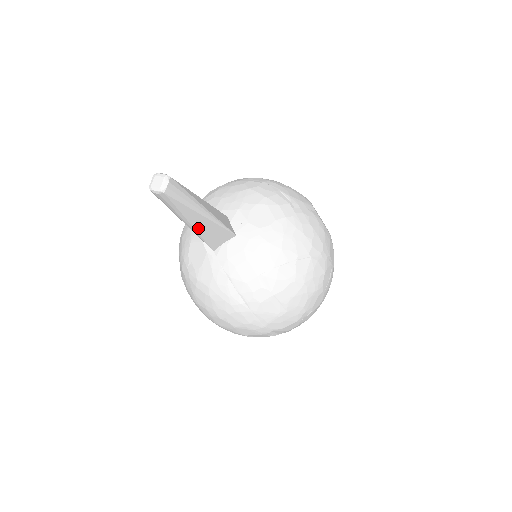
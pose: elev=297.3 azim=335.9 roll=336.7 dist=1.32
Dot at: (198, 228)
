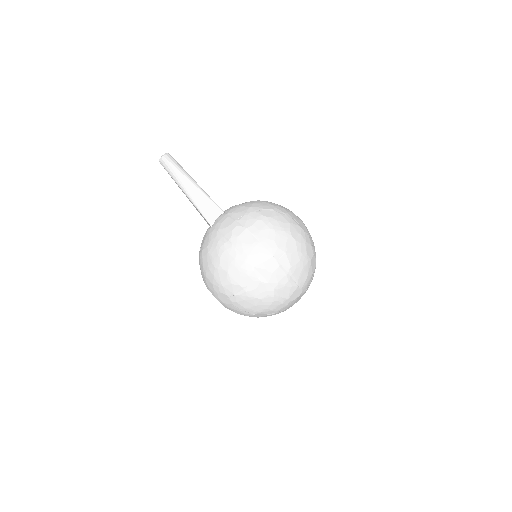
Dot at: (193, 196)
